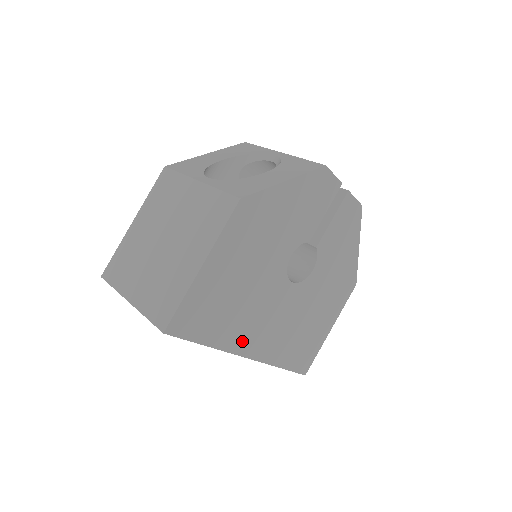
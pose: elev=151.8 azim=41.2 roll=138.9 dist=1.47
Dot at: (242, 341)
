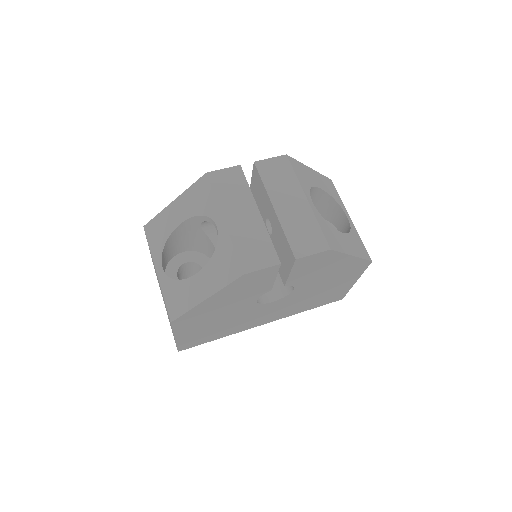
Dot at: (249, 326)
